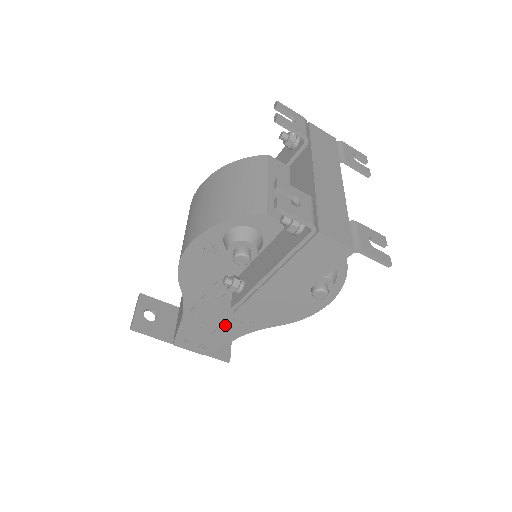
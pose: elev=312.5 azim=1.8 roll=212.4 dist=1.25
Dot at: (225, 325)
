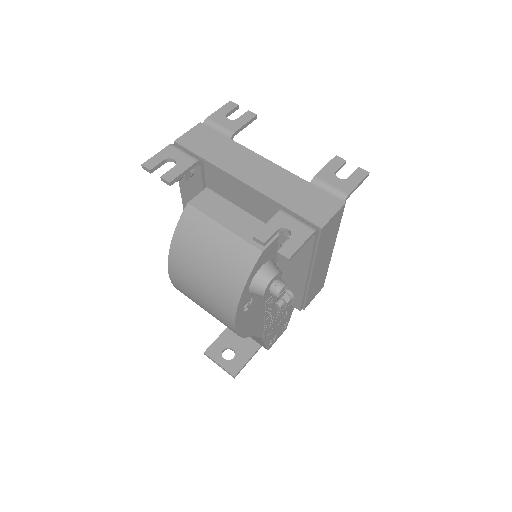
Dot at: (287, 307)
